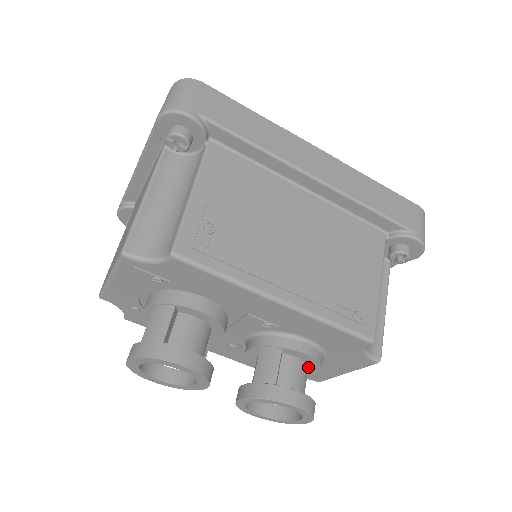
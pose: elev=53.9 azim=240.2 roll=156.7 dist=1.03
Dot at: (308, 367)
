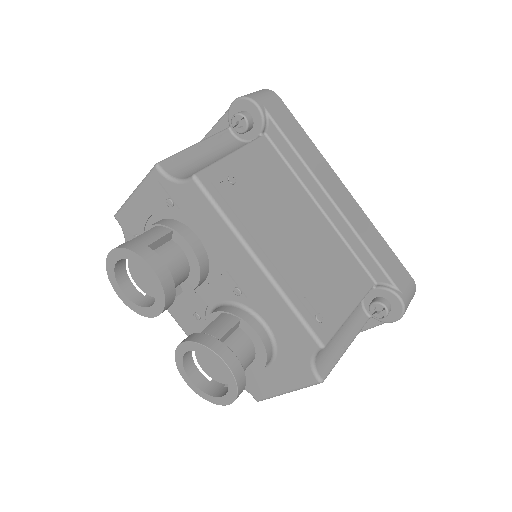
Dot at: (255, 357)
